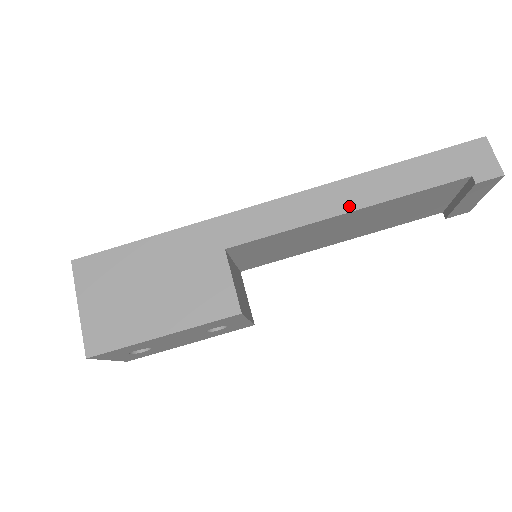
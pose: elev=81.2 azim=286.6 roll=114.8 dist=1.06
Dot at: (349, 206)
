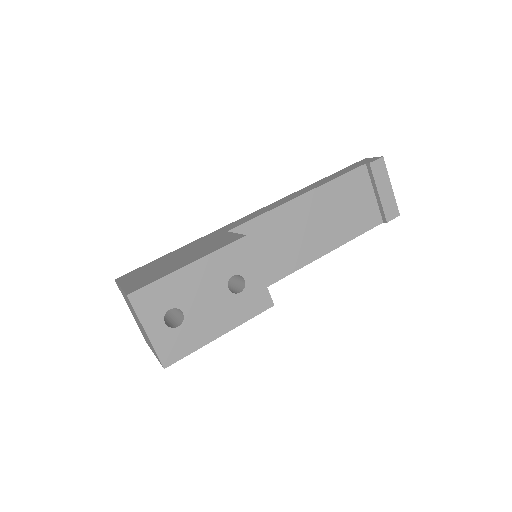
Dot at: (301, 194)
